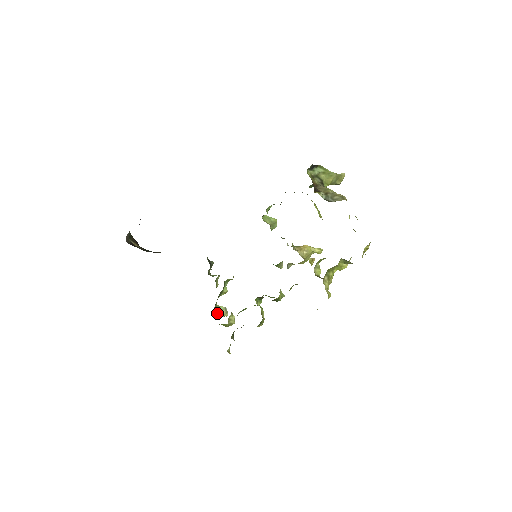
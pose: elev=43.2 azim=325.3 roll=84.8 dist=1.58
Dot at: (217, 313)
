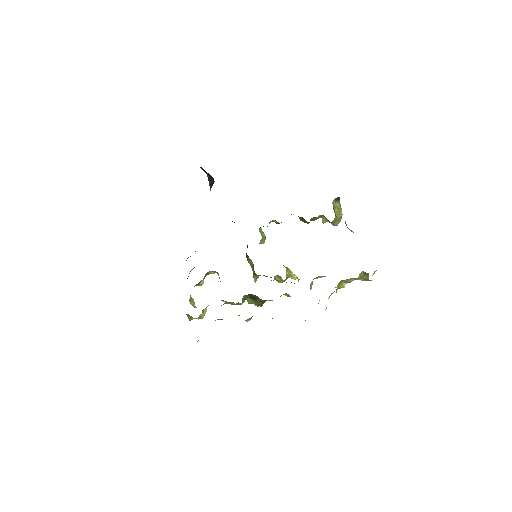
Dot at: (189, 301)
